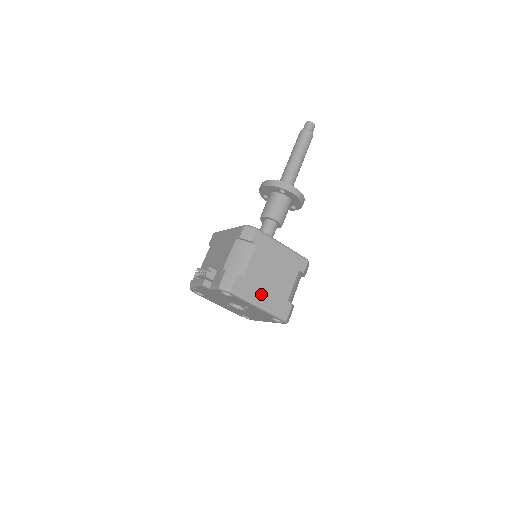
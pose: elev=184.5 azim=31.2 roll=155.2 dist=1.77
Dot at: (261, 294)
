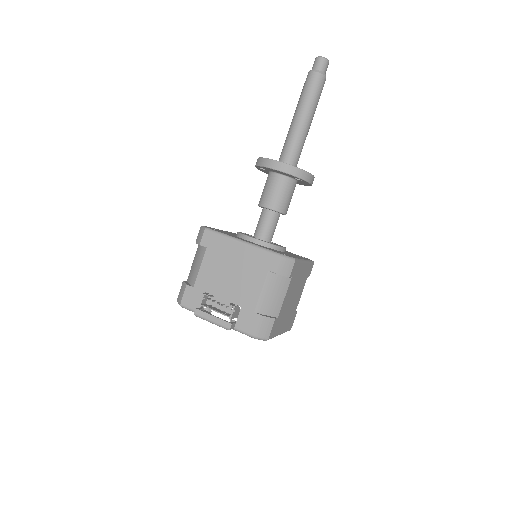
Dot at: (283, 323)
